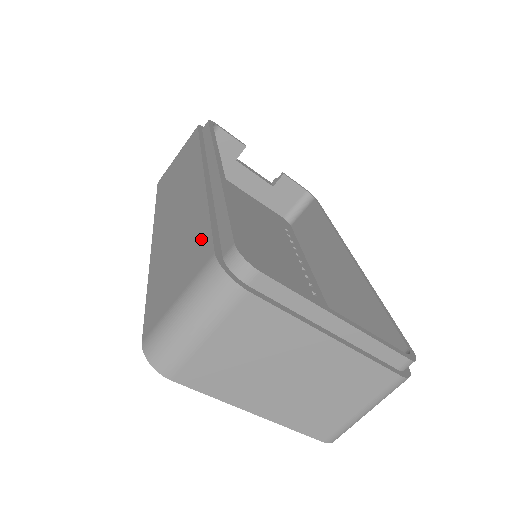
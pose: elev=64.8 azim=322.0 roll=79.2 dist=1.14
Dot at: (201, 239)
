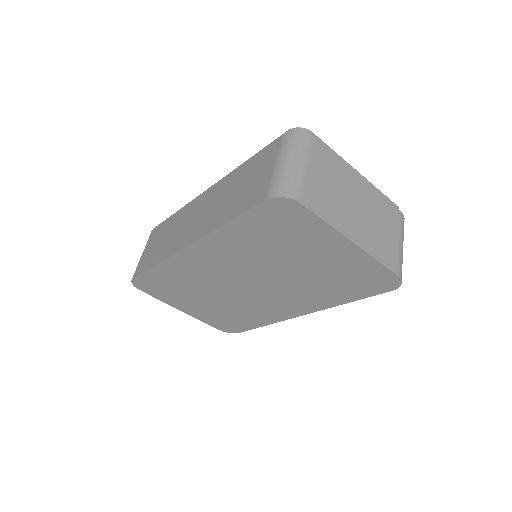
Dot at: (258, 158)
